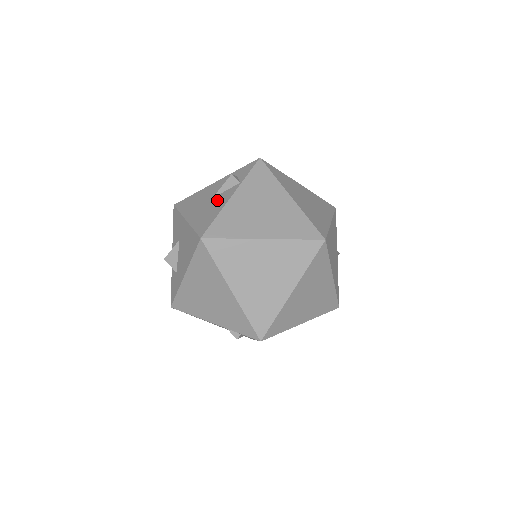
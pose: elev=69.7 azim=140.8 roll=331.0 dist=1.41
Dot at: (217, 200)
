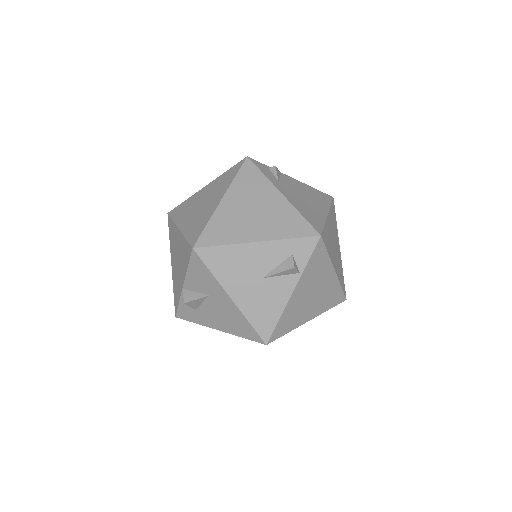
Dot at: (273, 288)
